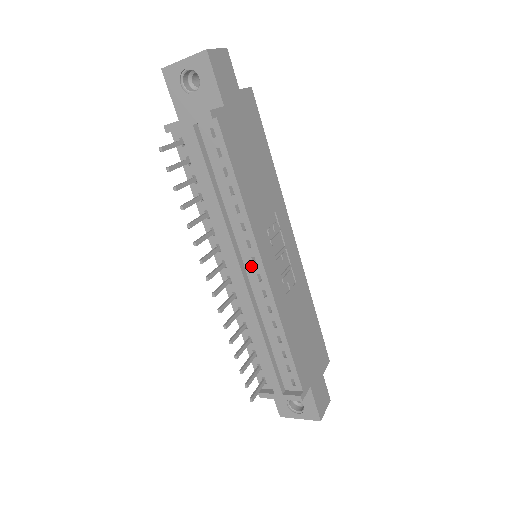
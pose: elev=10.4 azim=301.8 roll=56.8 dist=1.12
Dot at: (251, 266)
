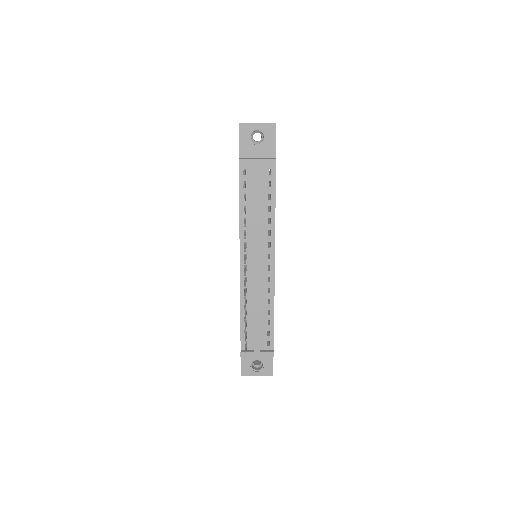
Dot at: (266, 260)
